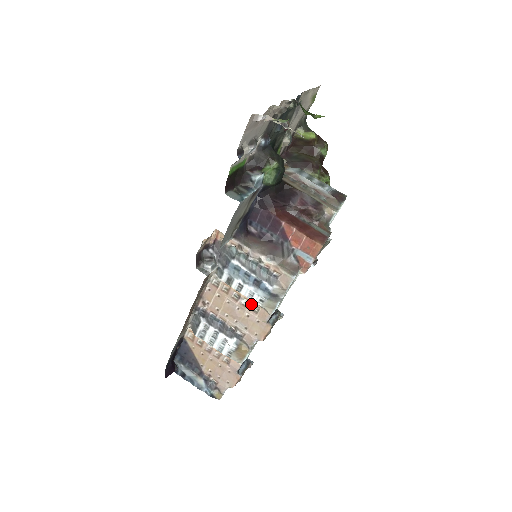
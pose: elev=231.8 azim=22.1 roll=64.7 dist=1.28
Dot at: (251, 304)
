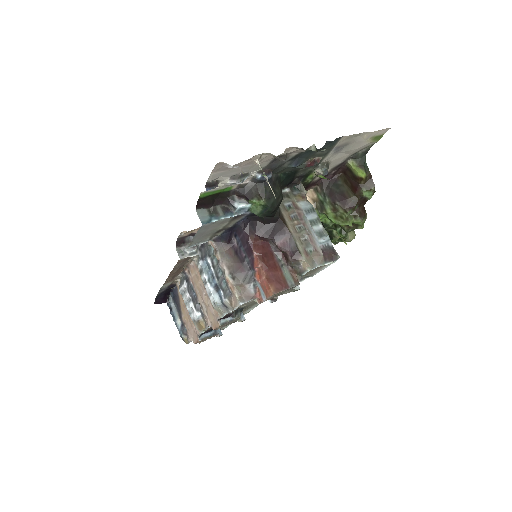
Dot at: occluded
